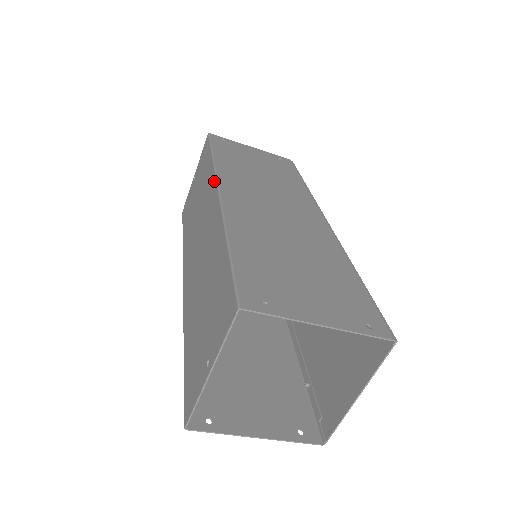
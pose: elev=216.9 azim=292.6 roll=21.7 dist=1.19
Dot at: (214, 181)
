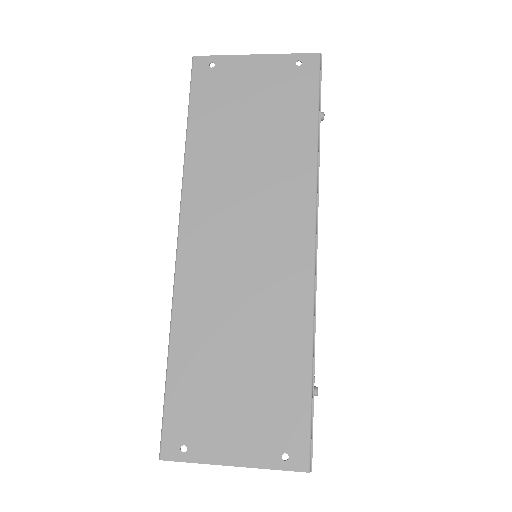
Dot at: (180, 208)
